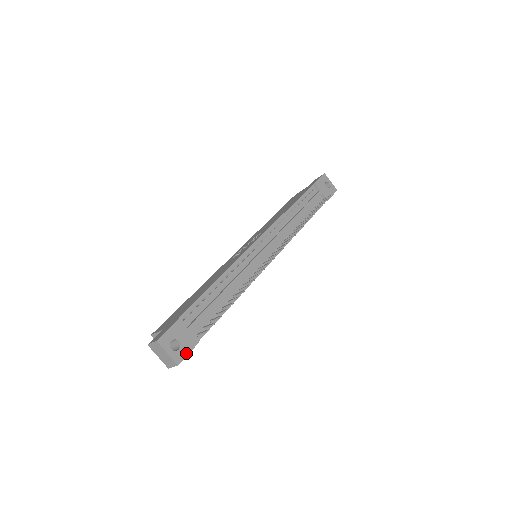
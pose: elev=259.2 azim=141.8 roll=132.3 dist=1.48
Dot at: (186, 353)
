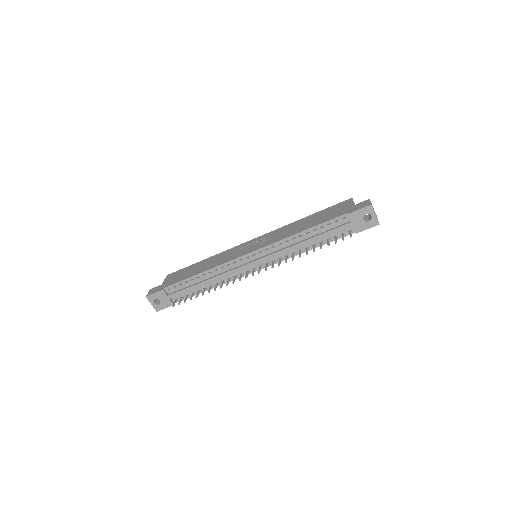
Dot at: (163, 308)
